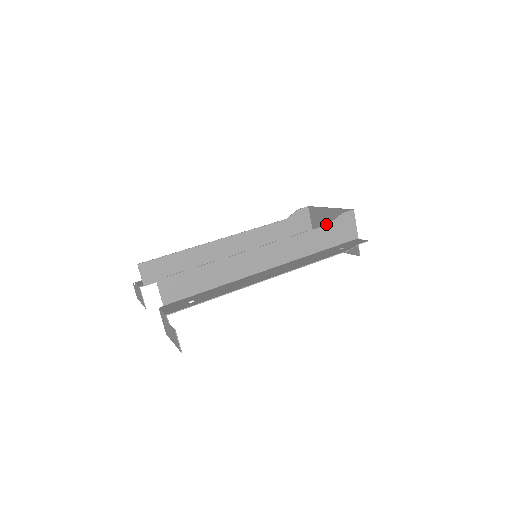
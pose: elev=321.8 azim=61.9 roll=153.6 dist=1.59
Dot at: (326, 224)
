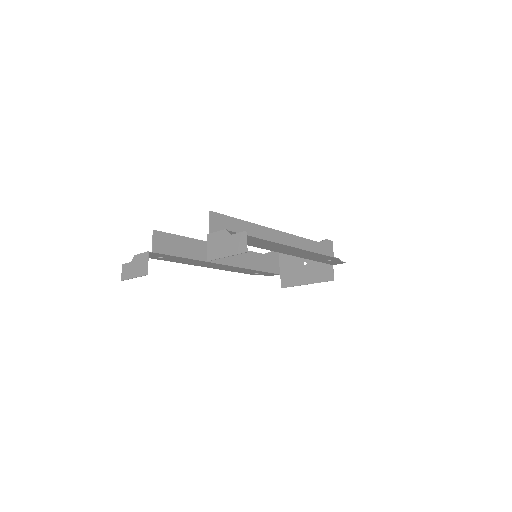
Dot at: (298, 262)
